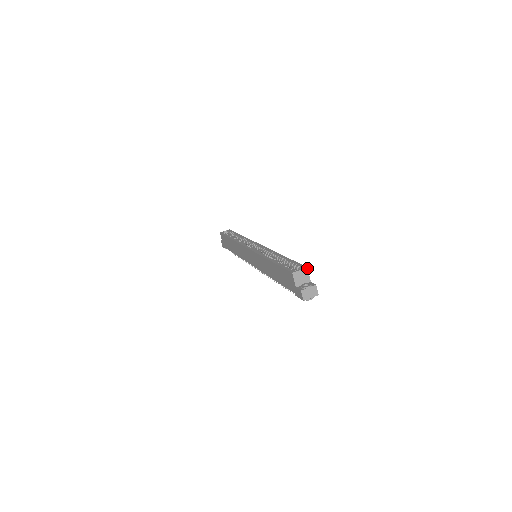
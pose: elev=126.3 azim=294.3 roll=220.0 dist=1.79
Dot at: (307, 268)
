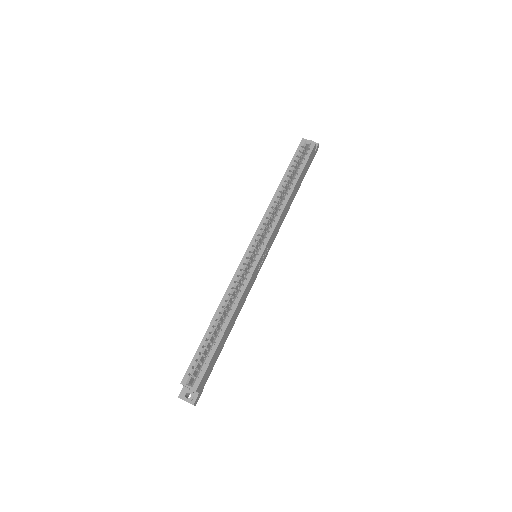
Dot at: (196, 391)
